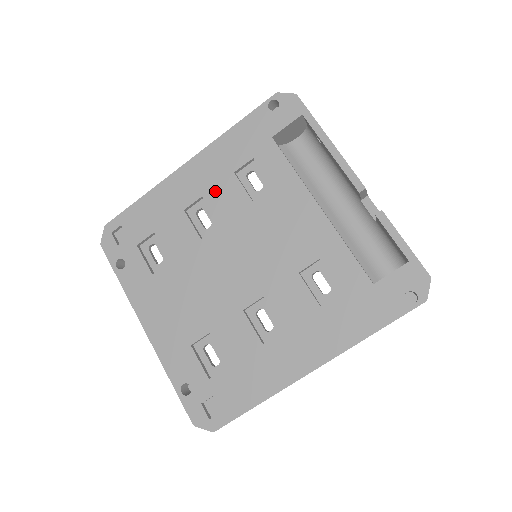
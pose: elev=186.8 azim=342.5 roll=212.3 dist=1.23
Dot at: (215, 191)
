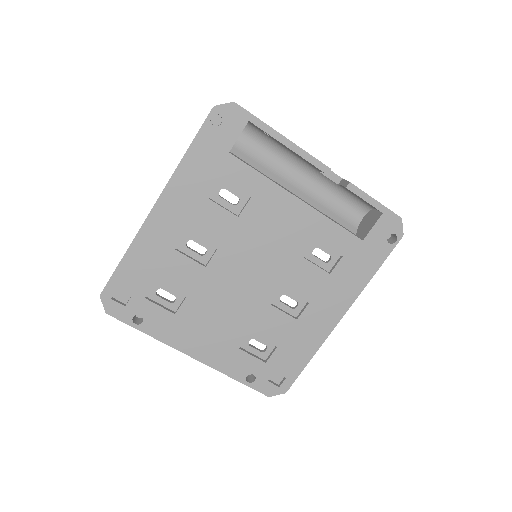
Dot at: (197, 221)
